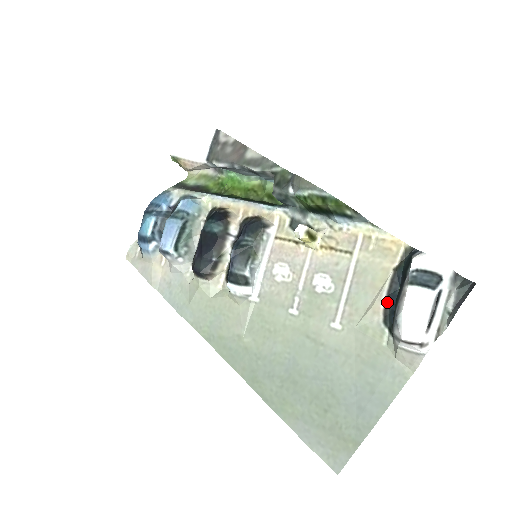
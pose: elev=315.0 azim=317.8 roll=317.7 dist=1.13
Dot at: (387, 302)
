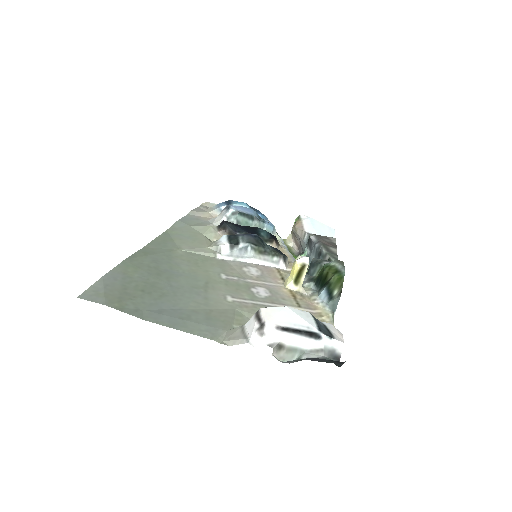
Dot at: occluded
